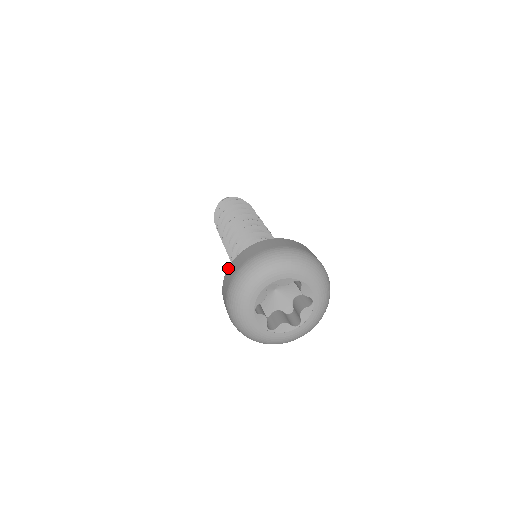
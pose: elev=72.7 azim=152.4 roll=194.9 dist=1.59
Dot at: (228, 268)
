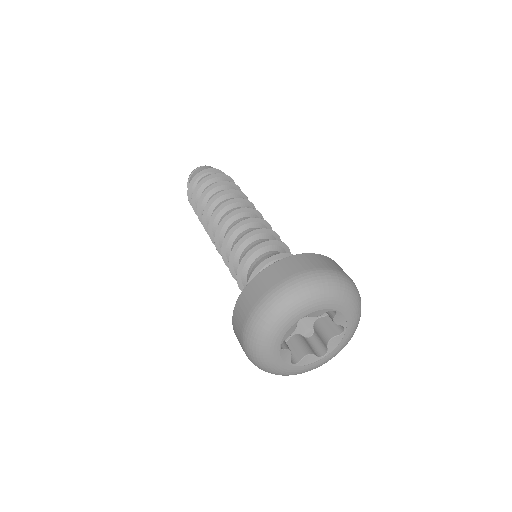
Dot at: (243, 291)
